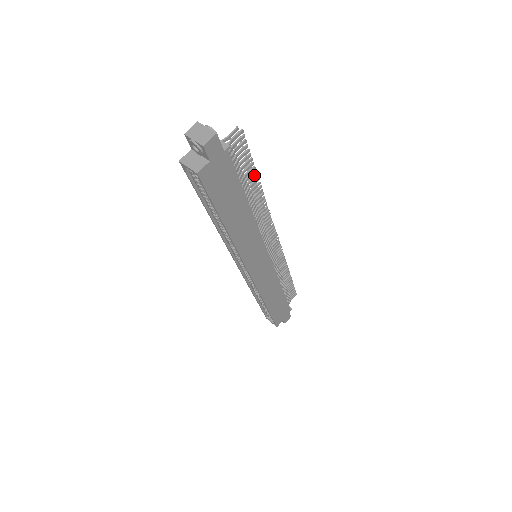
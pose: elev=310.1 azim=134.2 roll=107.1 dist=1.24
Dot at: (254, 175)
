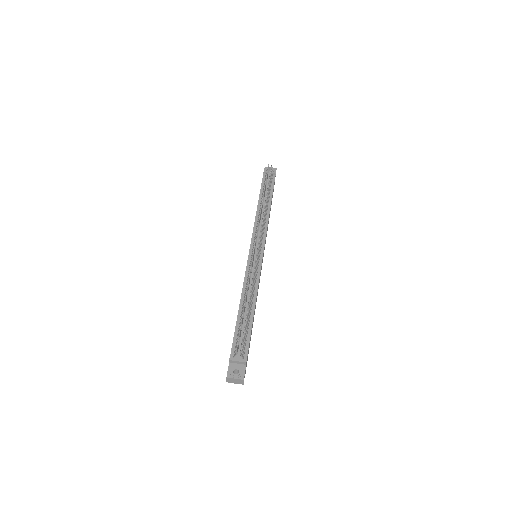
Dot at: (244, 304)
